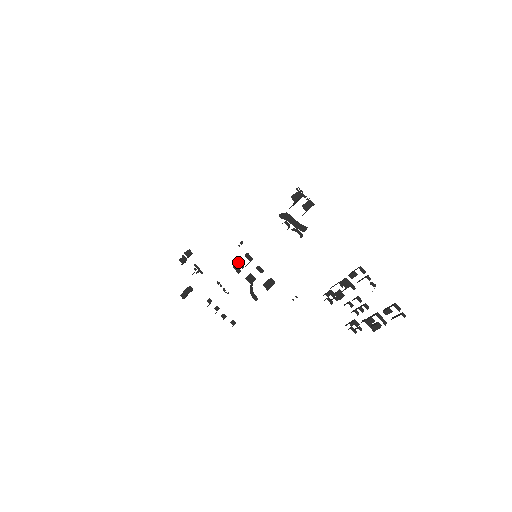
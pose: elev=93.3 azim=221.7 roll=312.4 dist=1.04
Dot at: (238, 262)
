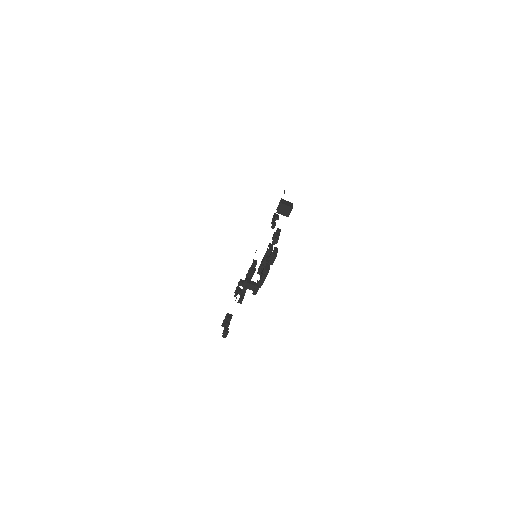
Dot at: occluded
